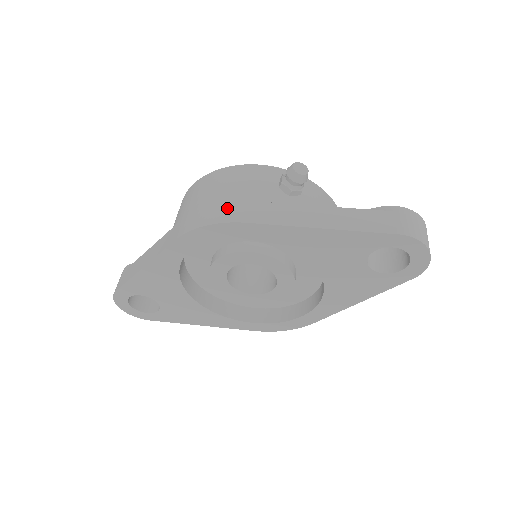
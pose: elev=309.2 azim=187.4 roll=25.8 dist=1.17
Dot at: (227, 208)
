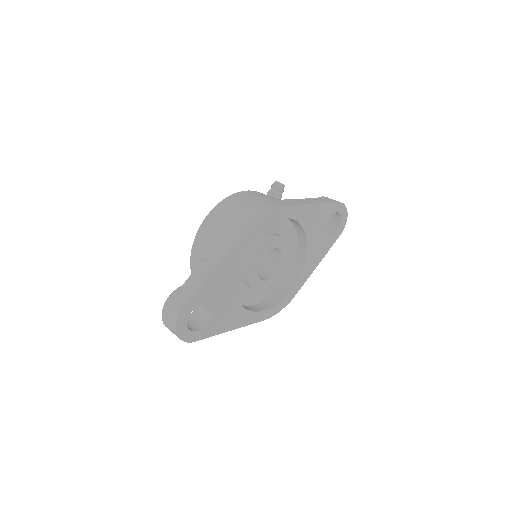
Dot at: (266, 204)
